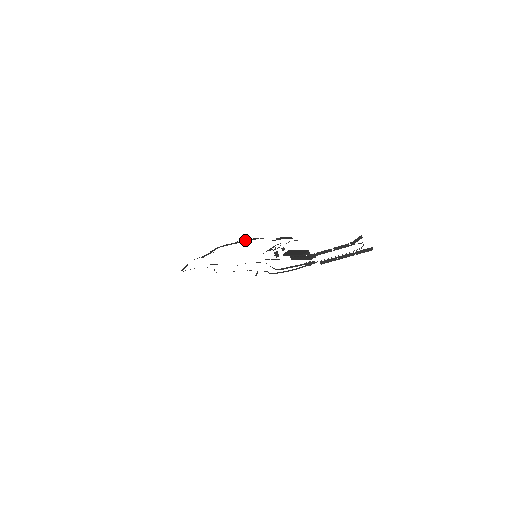
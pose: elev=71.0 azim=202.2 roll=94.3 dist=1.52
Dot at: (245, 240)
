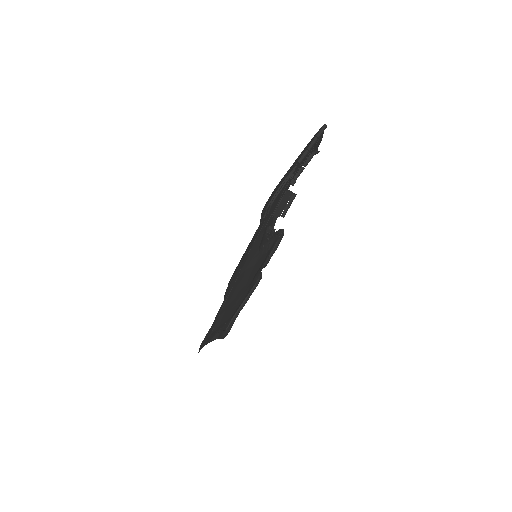
Dot at: (246, 298)
